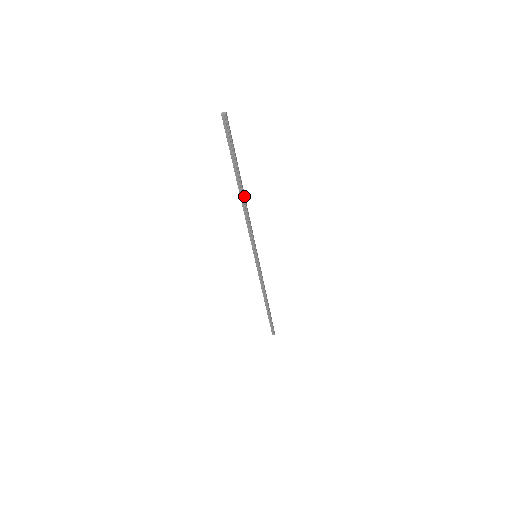
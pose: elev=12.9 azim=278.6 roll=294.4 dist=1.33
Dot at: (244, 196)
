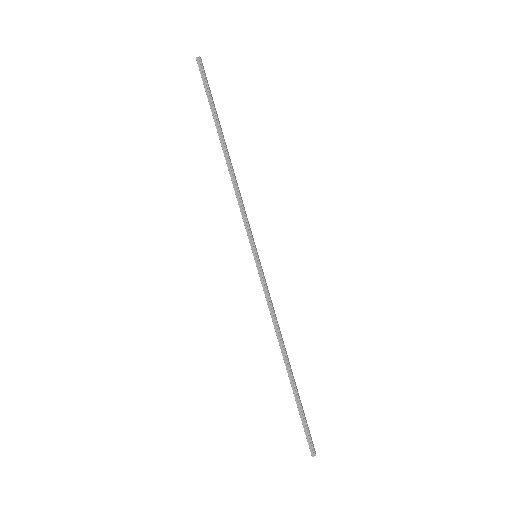
Dot at: (228, 154)
